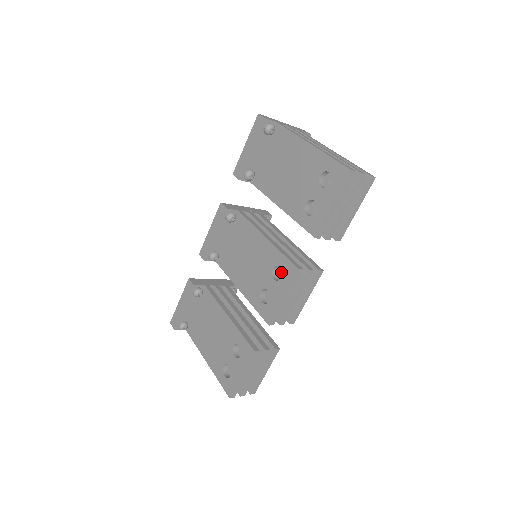
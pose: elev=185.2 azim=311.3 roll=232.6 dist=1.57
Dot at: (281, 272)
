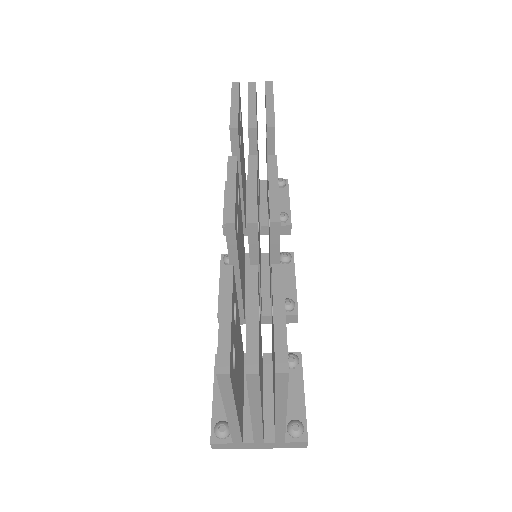
Dot at: occluded
